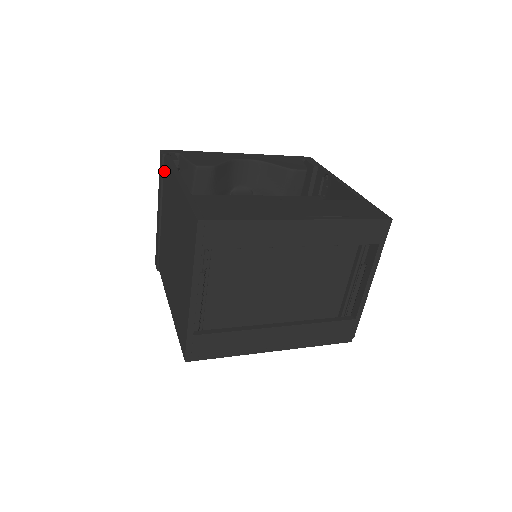
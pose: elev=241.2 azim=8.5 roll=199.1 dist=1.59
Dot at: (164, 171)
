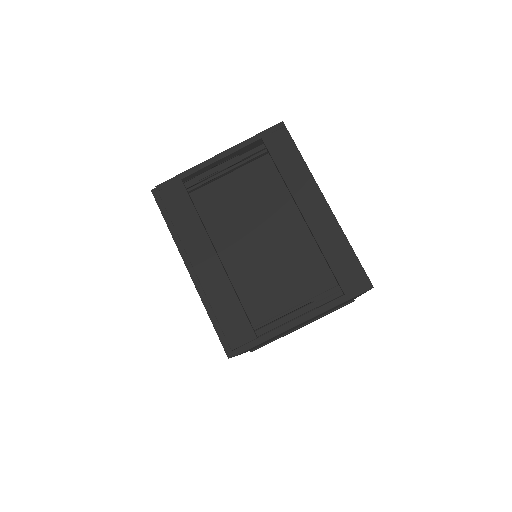
Dot at: occluded
